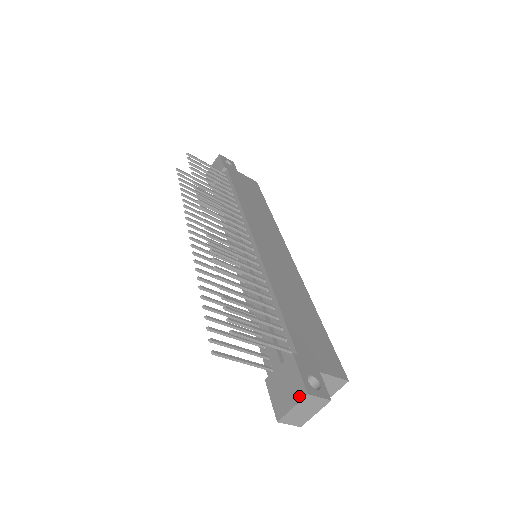
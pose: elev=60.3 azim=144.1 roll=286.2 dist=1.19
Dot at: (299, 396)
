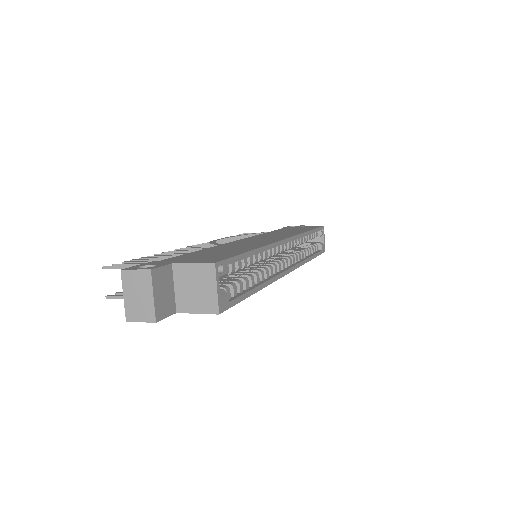
Dot at: (125, 280)
